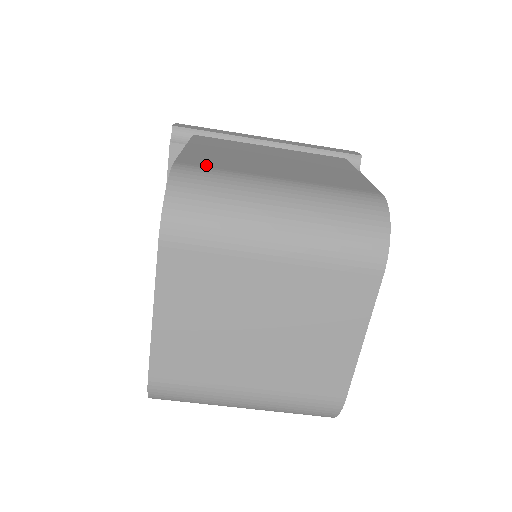
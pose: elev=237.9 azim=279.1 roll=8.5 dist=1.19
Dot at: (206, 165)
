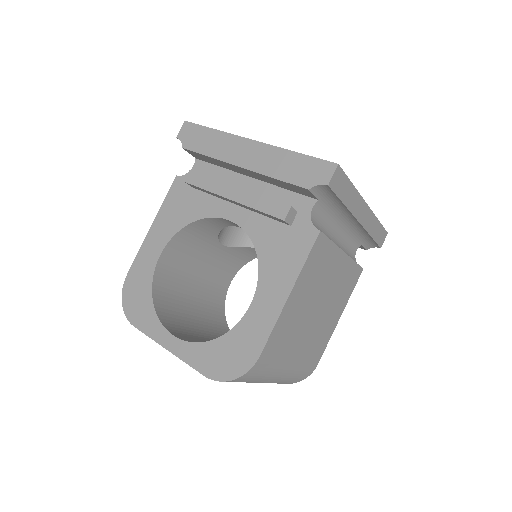
Dot at: (273, 353)
